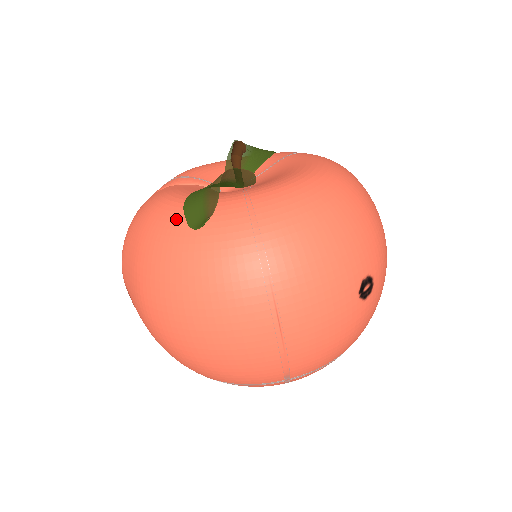
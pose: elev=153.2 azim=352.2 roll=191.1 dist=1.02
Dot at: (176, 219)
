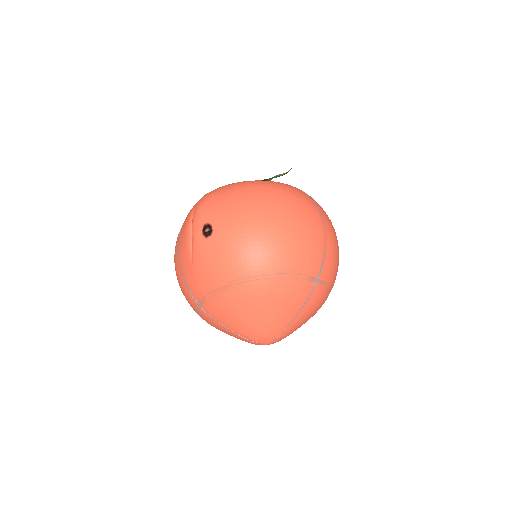
Dot at: (258, 180)
